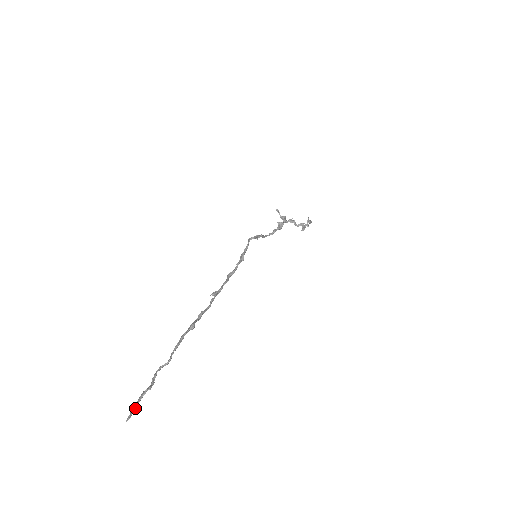
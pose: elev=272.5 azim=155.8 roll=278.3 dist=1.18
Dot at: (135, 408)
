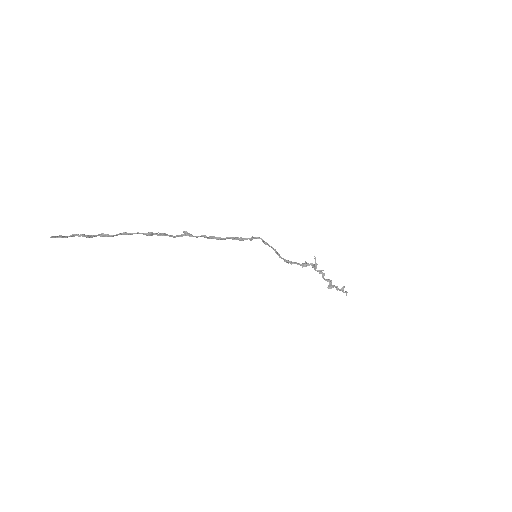
Dot at: occluded
